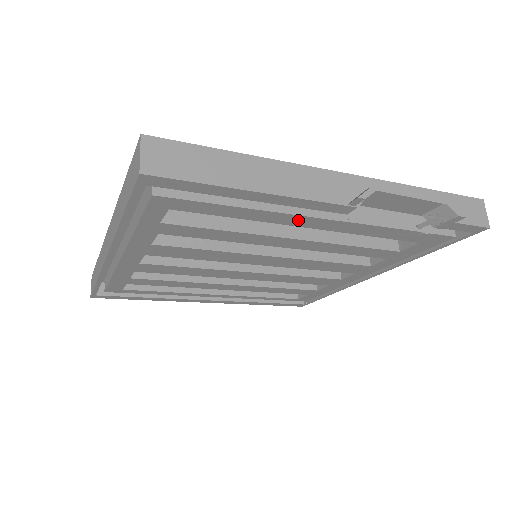
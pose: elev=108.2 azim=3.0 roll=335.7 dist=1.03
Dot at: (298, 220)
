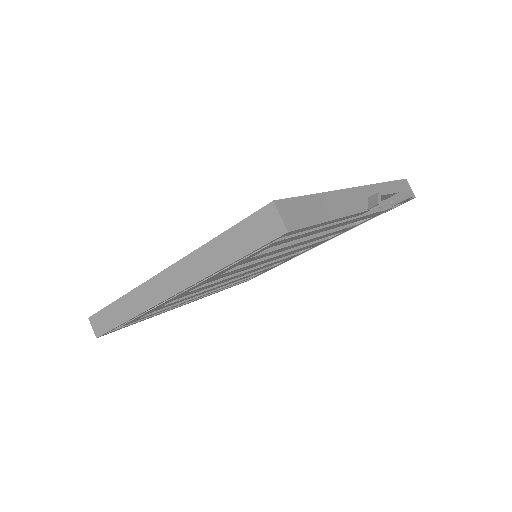
Dot at: (331, 227)
